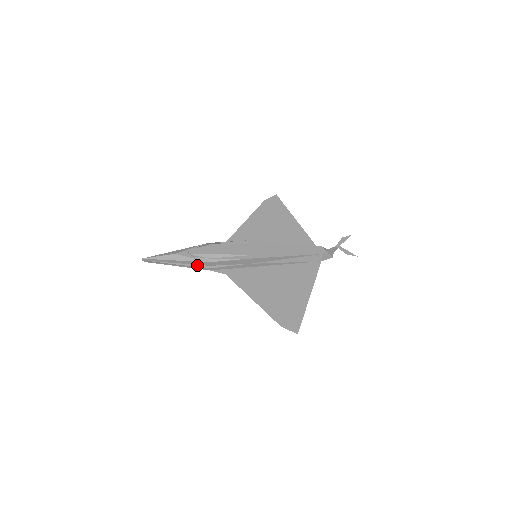
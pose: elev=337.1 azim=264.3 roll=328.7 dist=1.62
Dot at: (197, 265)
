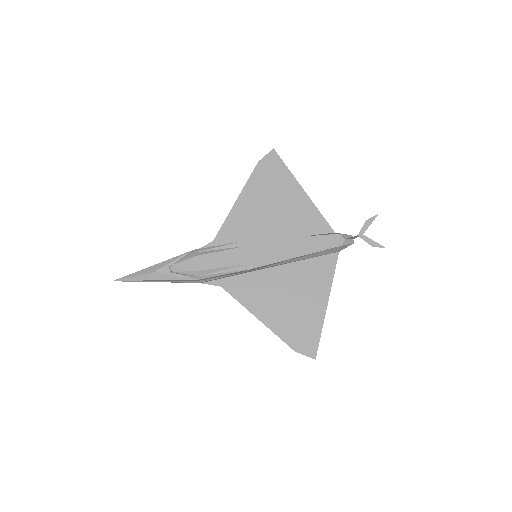
Dot at: (184, 281)
